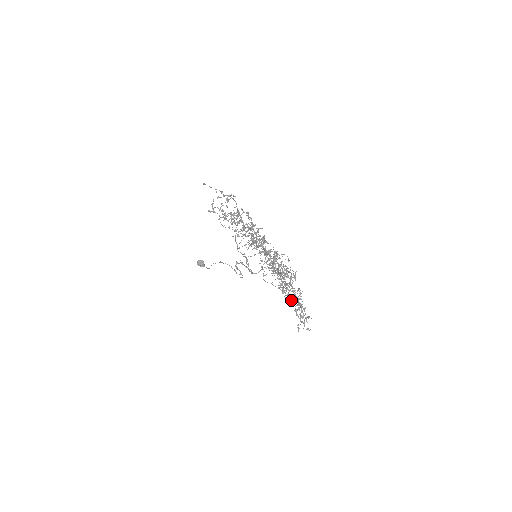
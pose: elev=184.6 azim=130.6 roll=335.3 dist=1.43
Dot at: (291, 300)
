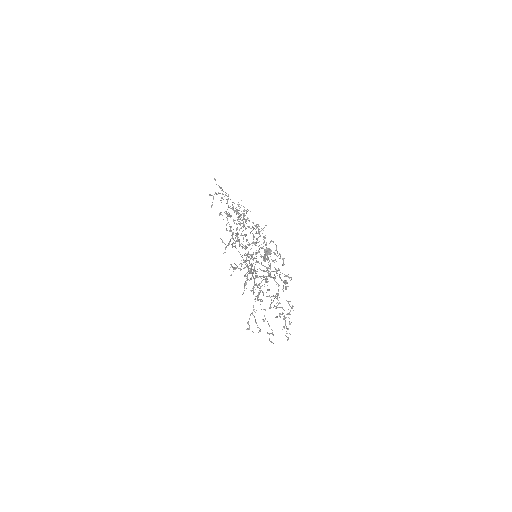
Dot at: occluded
